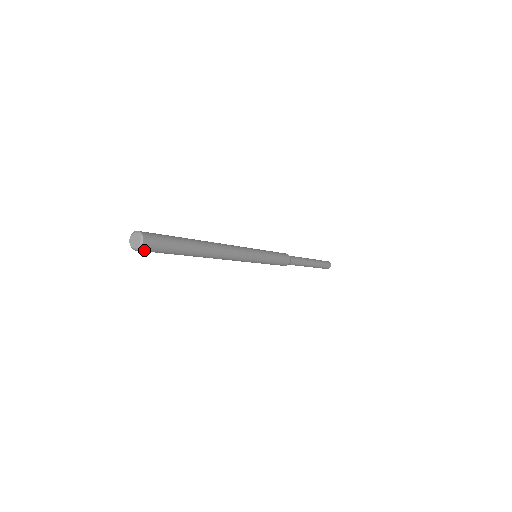
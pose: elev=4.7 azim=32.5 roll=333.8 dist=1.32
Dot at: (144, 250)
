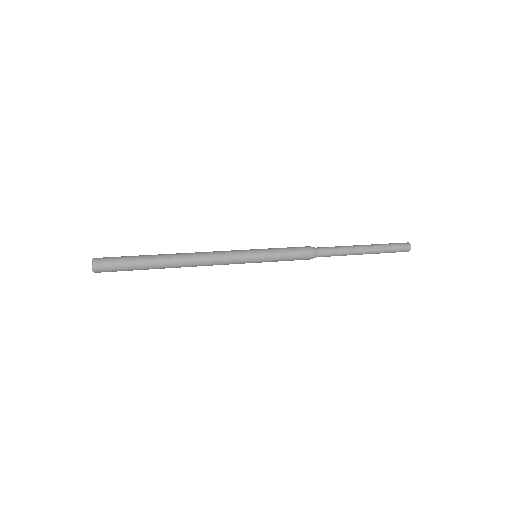
Dot at: (100, 270)
